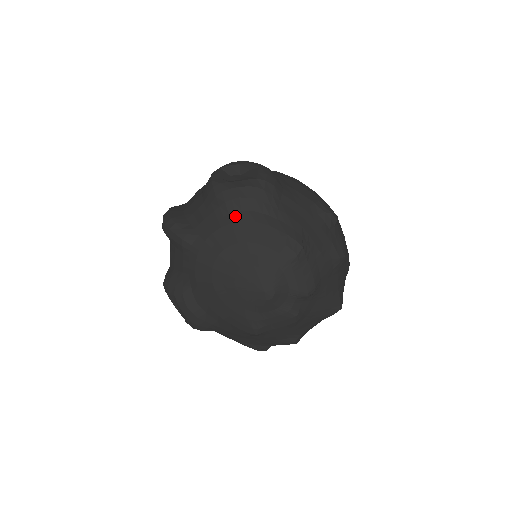
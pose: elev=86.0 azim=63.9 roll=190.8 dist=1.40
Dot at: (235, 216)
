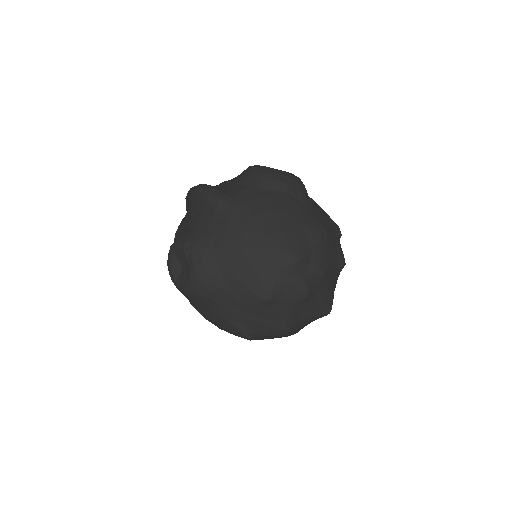
Dot at: (274, 193)
